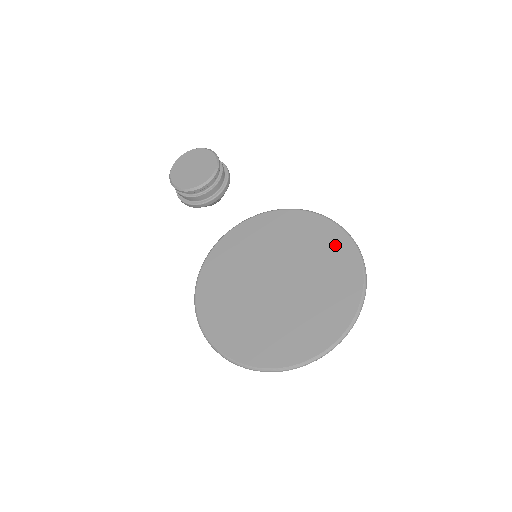
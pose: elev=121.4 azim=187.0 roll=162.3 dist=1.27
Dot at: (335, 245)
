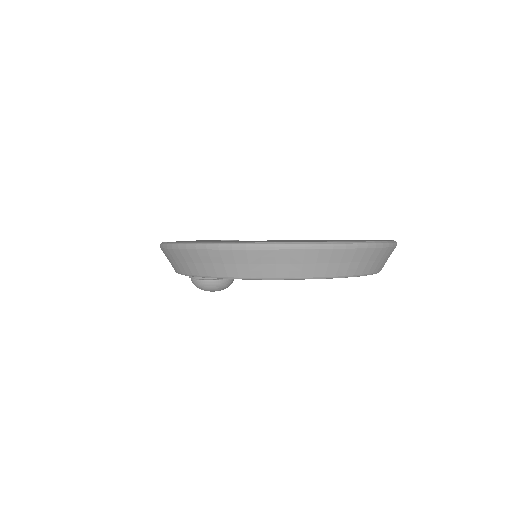
Dot at: occluded
